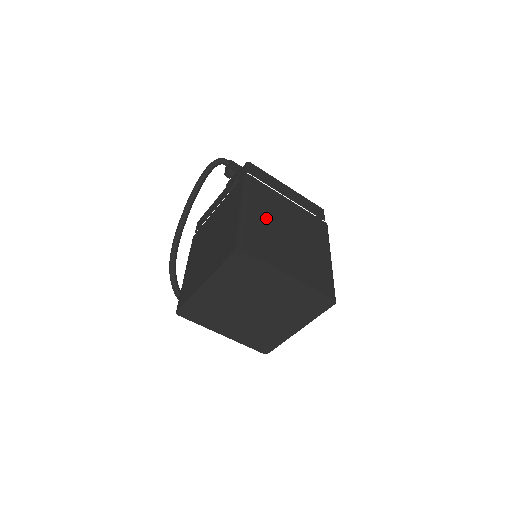
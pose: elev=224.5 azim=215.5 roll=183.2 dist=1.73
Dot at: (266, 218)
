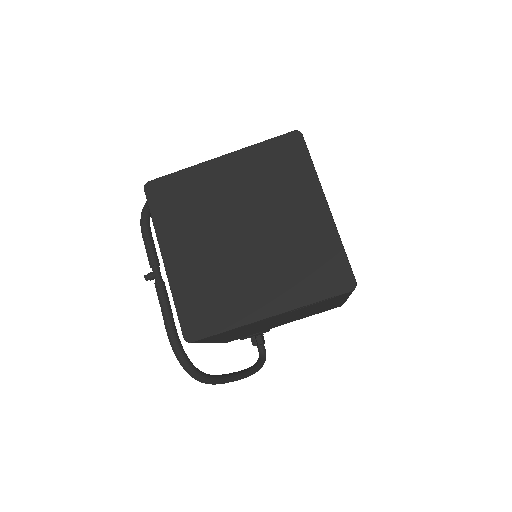
Dot at: occluded
